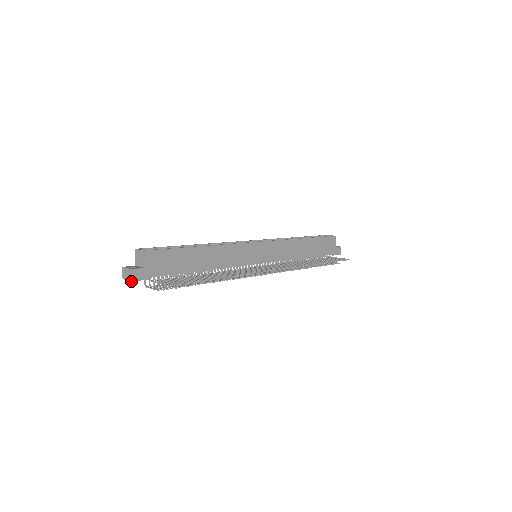
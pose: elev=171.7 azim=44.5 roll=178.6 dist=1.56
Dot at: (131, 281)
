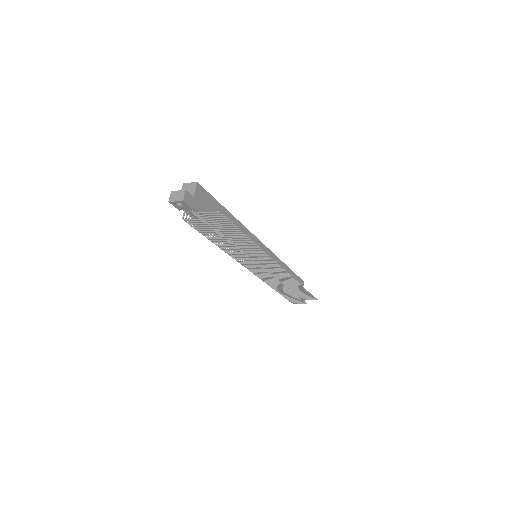
Dot at: (182, 200)
